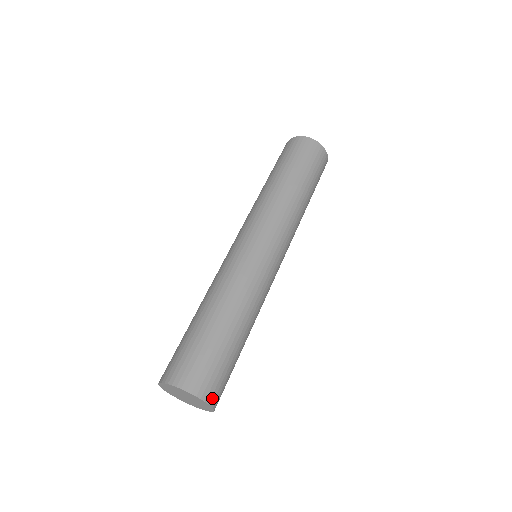
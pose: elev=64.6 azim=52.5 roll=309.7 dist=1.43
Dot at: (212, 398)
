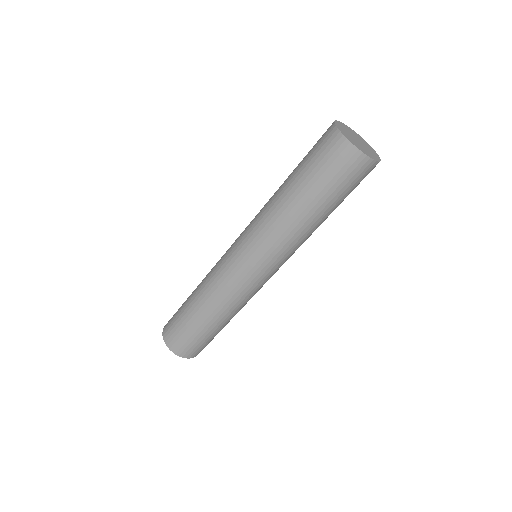
Dot at: occluded
